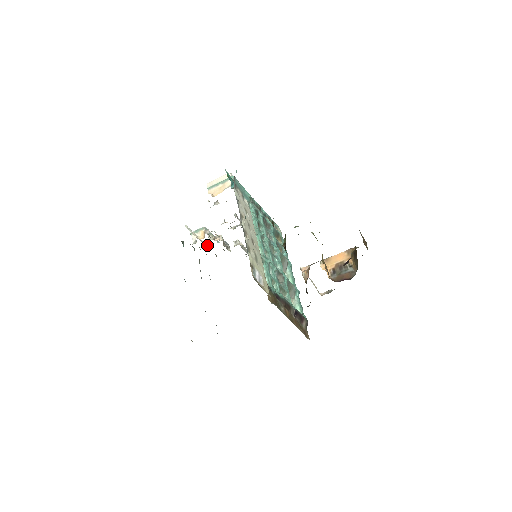
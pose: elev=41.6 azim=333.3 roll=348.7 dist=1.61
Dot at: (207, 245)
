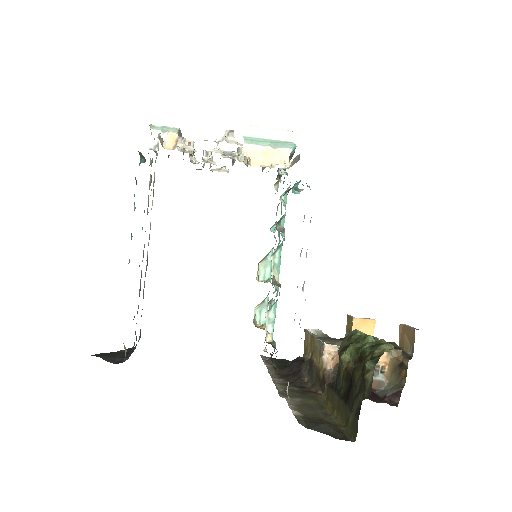
Dot at: occluded
